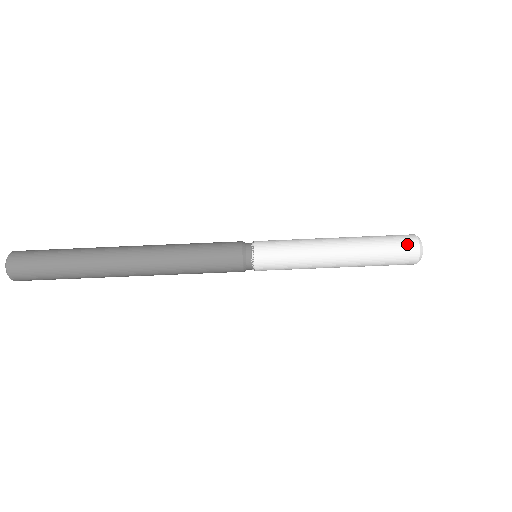
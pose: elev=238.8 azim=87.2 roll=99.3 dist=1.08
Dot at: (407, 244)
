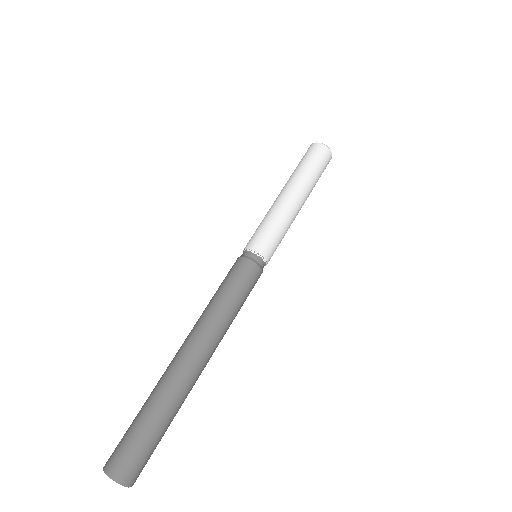
Dot at: occluded
